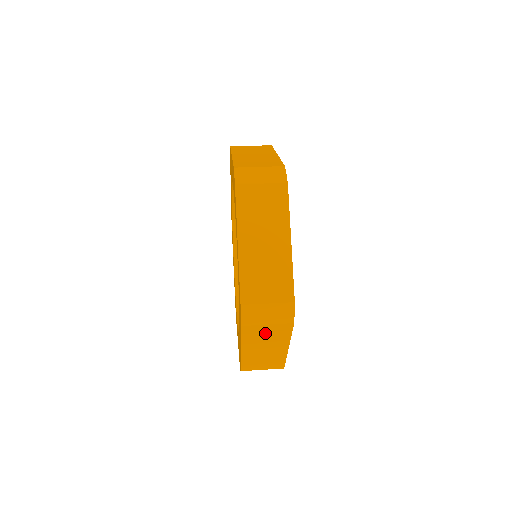
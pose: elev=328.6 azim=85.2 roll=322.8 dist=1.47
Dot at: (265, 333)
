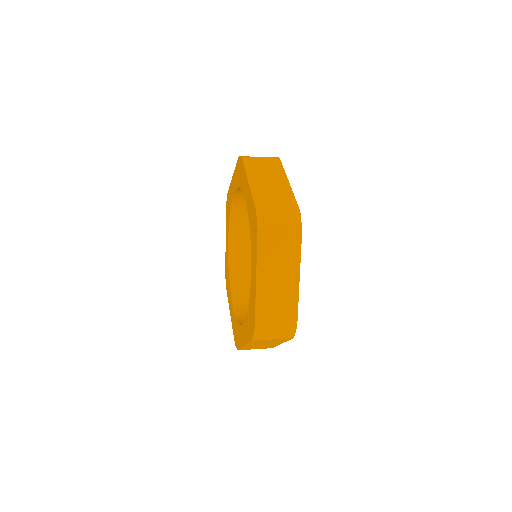
Dot at: (278, 246)
